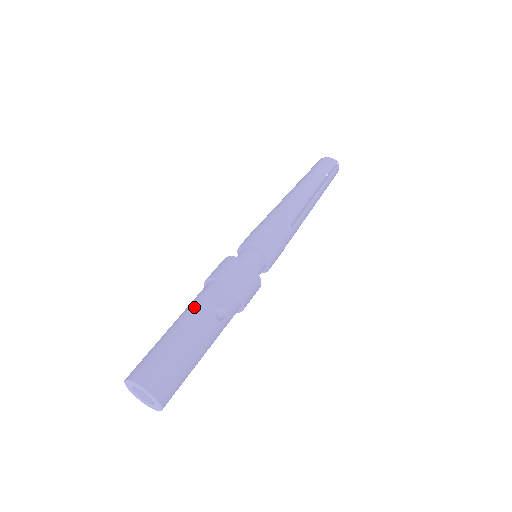
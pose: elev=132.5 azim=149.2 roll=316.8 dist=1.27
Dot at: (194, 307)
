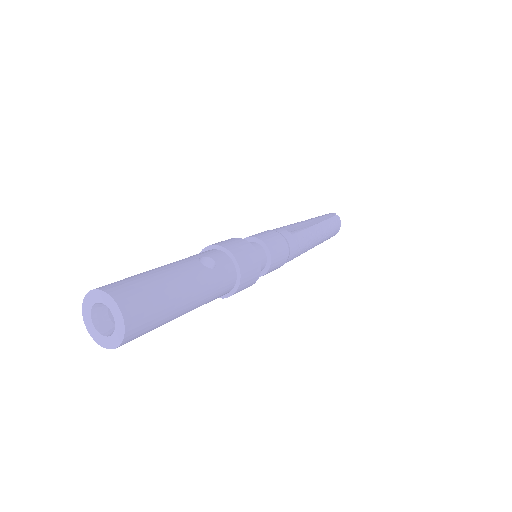
Dot at: occluded
